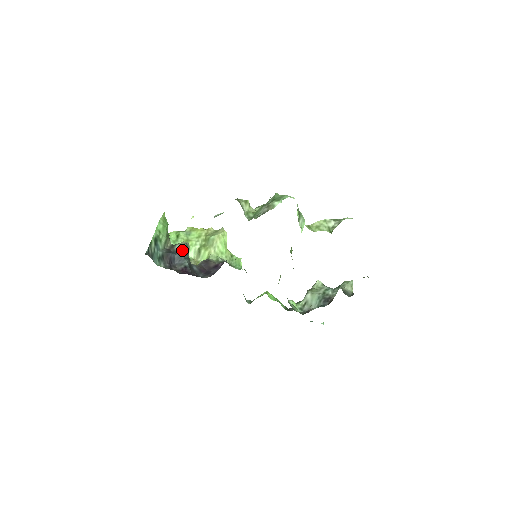
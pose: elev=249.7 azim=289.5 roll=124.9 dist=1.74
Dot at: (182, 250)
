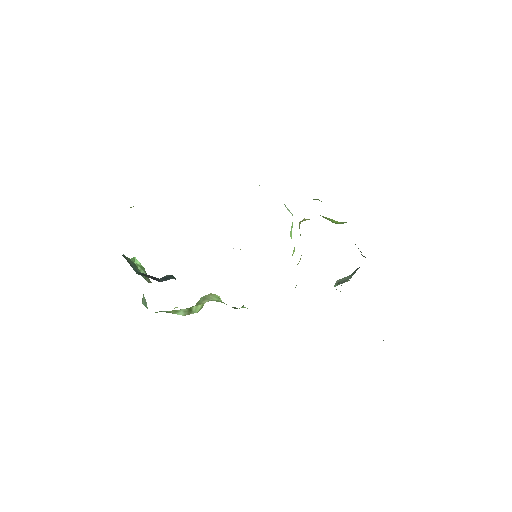
Dot at: (167, 276)
